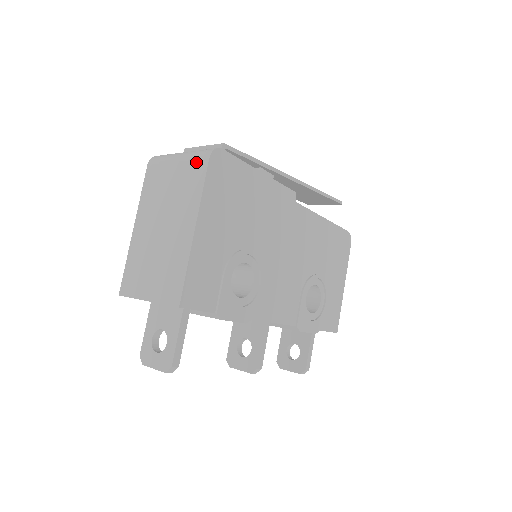
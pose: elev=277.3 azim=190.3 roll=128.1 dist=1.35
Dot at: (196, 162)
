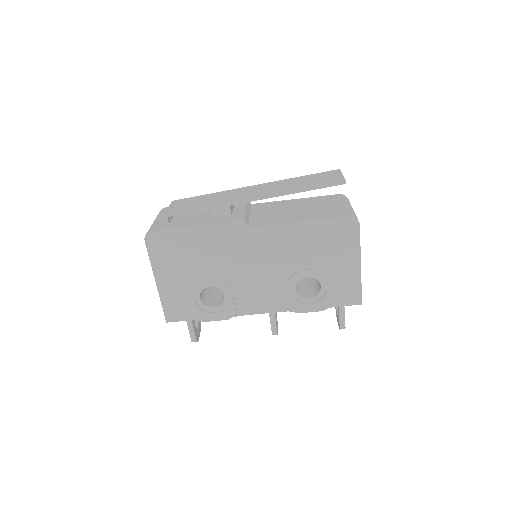
Dot at: occluded
